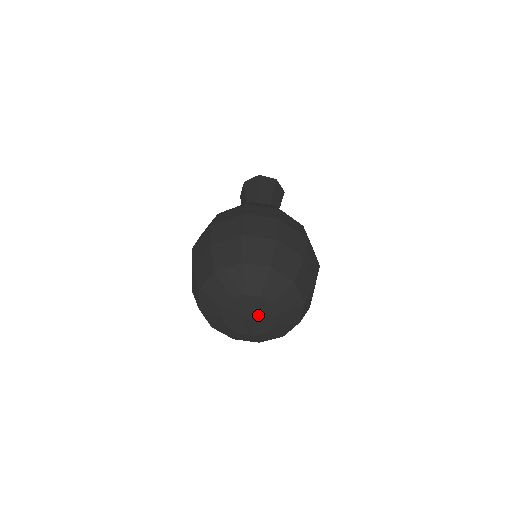
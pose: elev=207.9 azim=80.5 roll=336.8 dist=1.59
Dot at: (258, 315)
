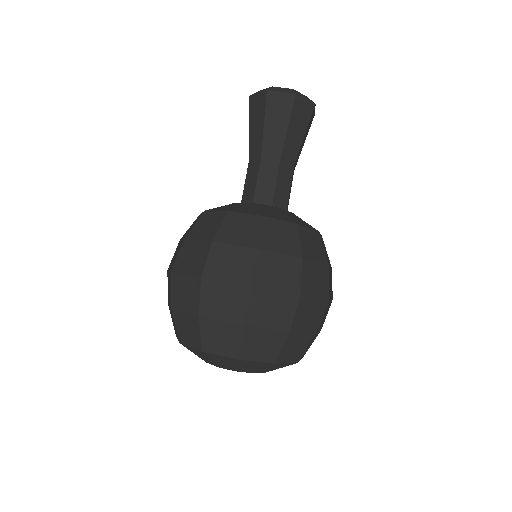
Dot at: occluded
